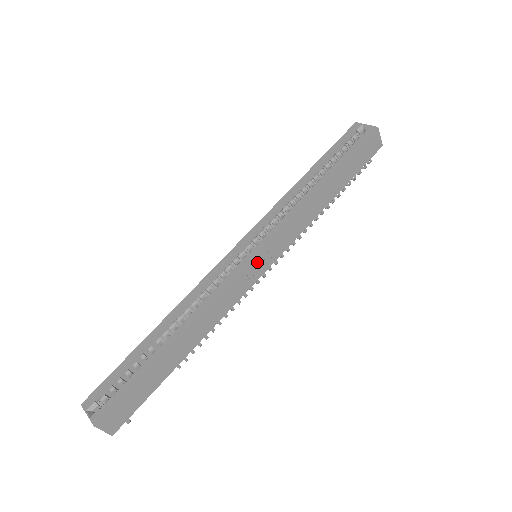
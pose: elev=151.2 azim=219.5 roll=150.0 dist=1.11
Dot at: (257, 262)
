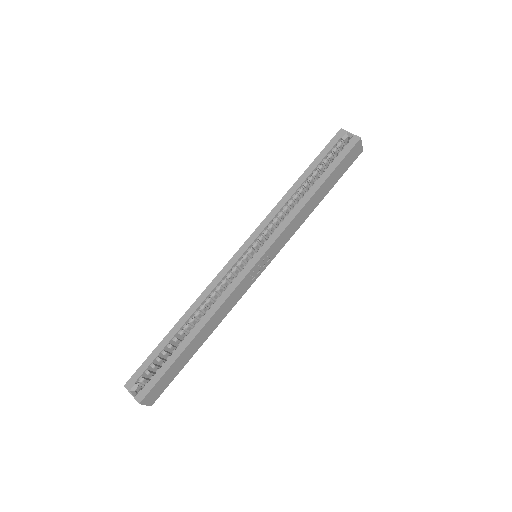
Dot at: (259, 265)
